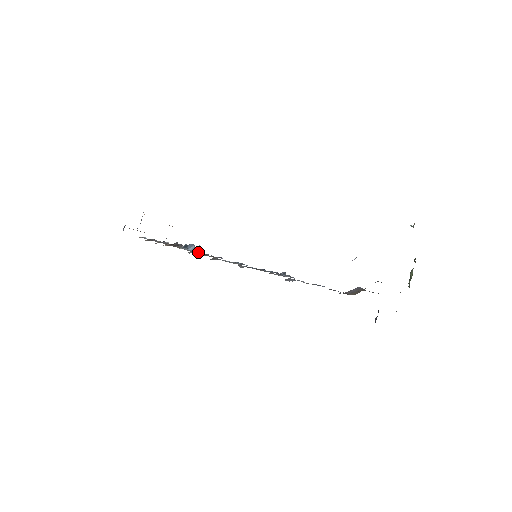
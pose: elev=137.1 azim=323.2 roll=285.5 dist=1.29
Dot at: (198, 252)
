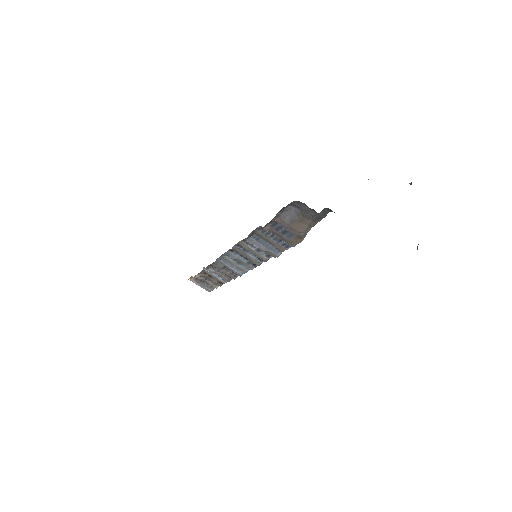
Dot at: (217, 268)
